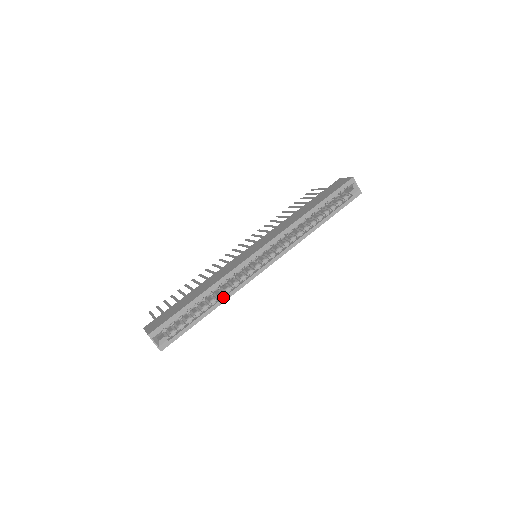
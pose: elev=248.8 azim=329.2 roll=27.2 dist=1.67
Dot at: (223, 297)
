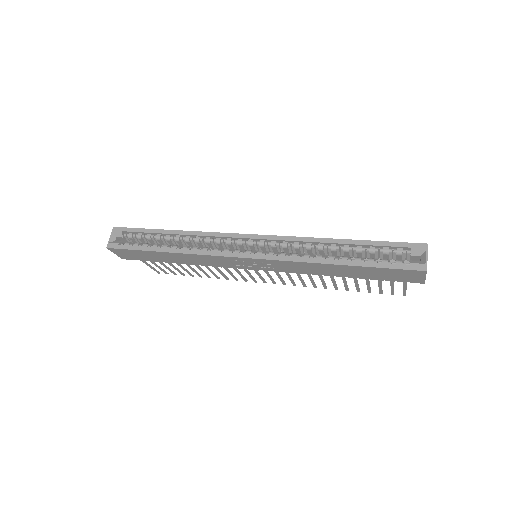
Dot at: (185, 249)
